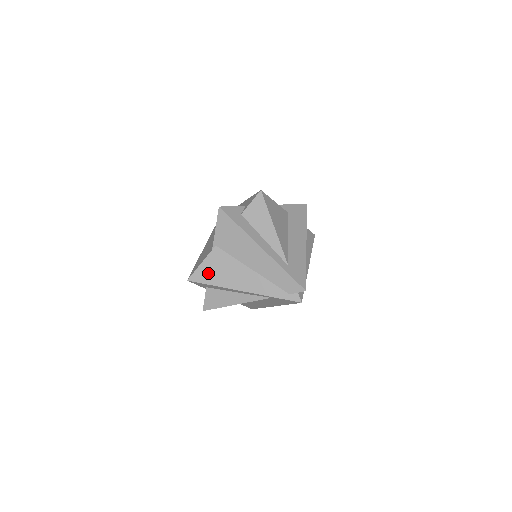
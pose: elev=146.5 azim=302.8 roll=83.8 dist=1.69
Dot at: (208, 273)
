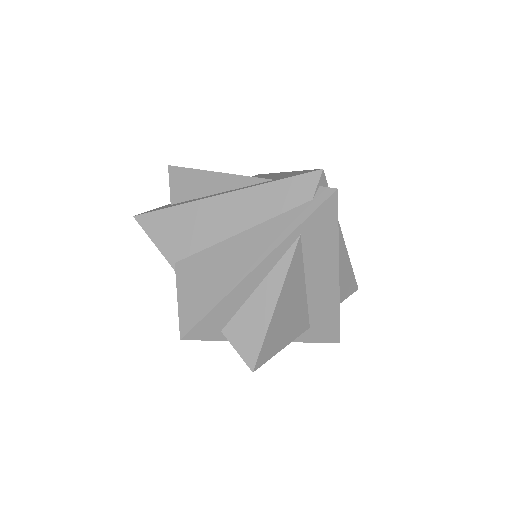
Dot at: (196, 300)
